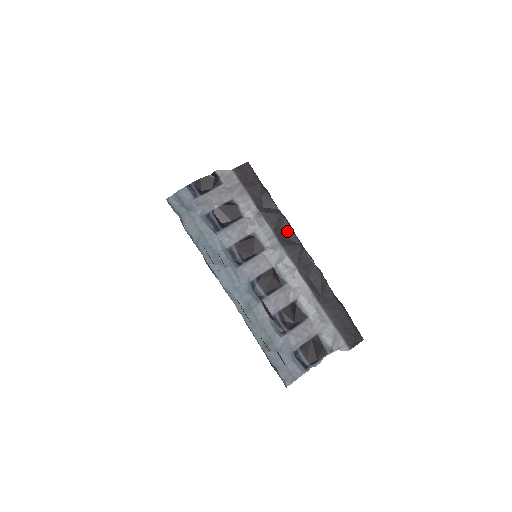
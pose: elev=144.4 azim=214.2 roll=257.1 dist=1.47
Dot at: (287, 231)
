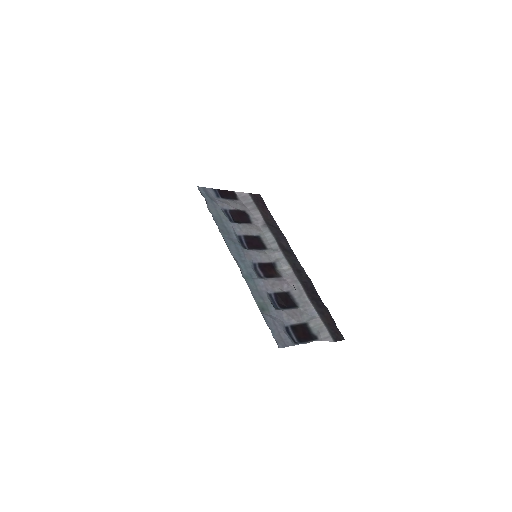
Dot at: (285, 243)
